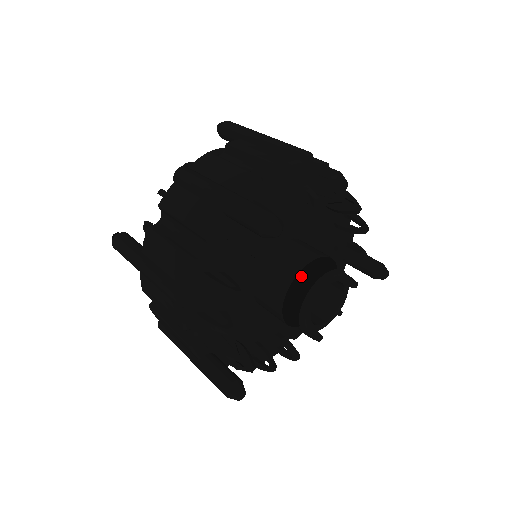
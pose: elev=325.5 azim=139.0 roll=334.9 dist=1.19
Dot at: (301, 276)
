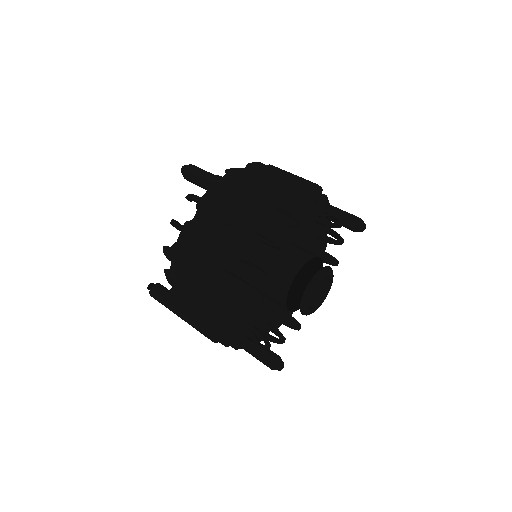
Dot at: (293, 283)
